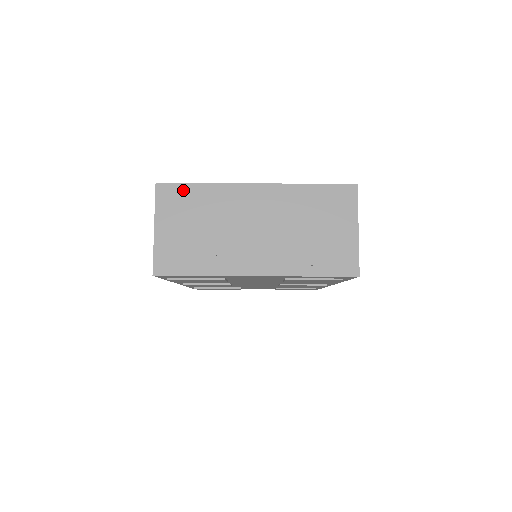
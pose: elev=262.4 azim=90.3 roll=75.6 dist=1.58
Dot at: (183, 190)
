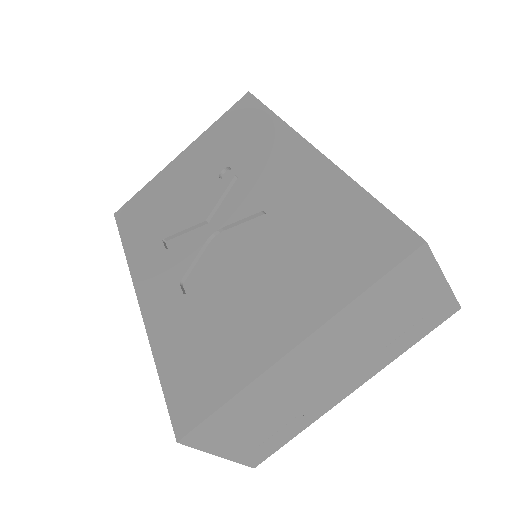
Dot at: (215, 420)
